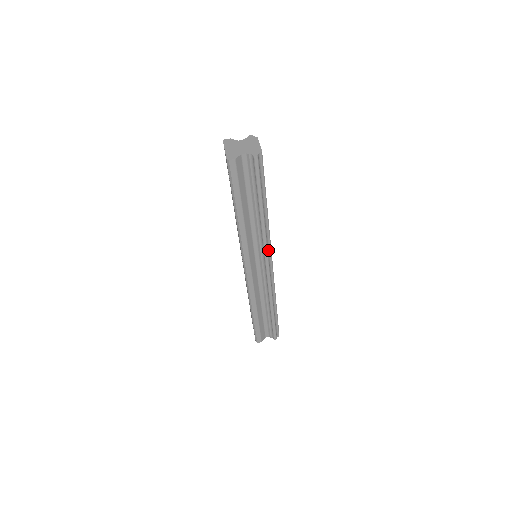
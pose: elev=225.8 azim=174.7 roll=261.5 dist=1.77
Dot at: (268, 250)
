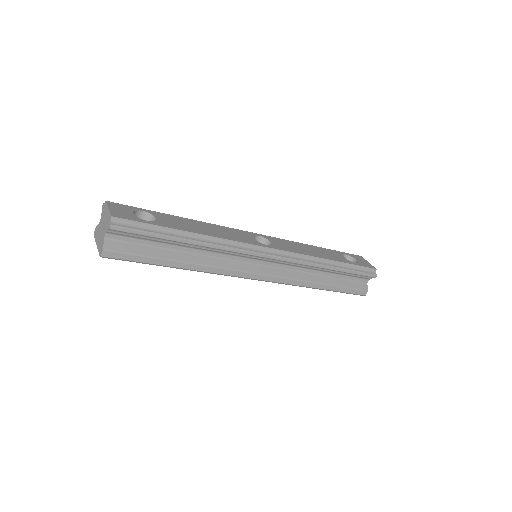
Dot at: (249, 249)
